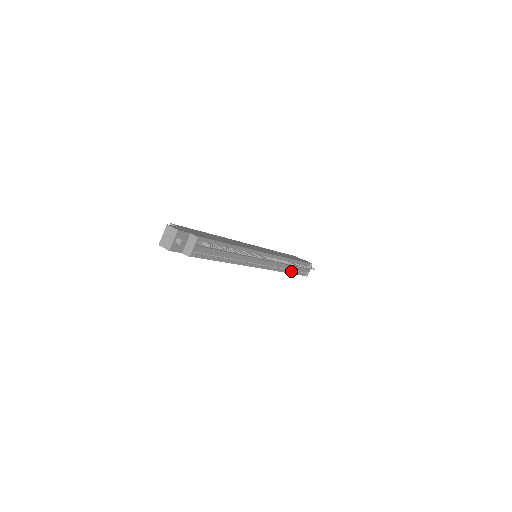
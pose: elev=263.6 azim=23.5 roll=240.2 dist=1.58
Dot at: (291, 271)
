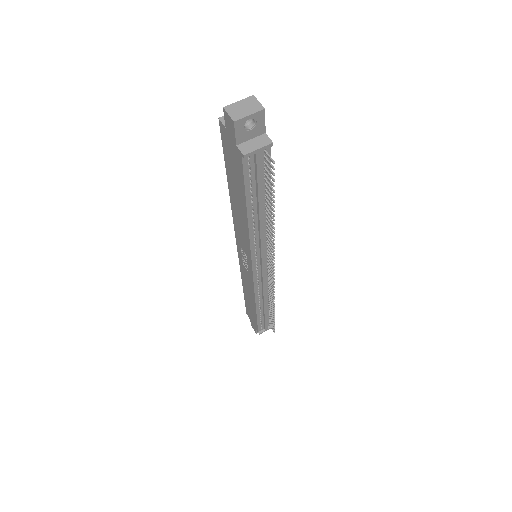
Dot at: (259, 311)
